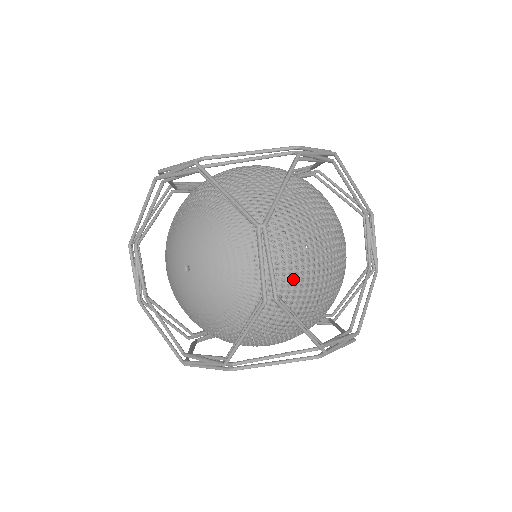
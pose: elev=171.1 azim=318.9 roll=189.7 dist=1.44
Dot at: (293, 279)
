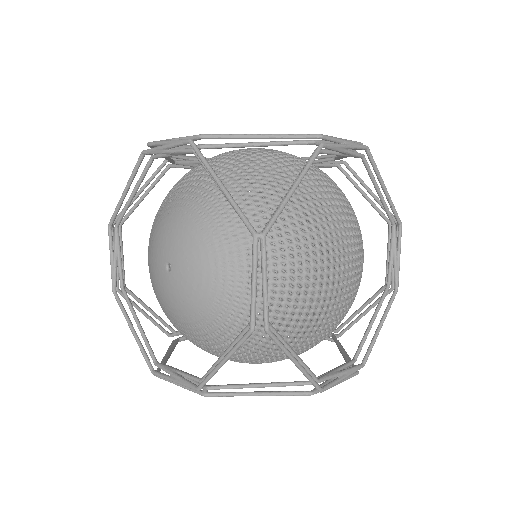
Dot at: (293, 299)
